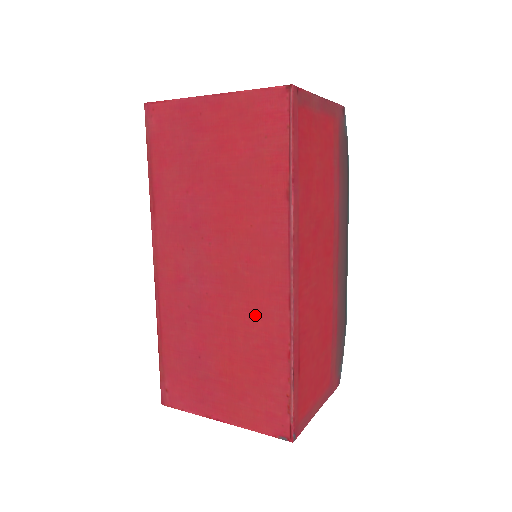
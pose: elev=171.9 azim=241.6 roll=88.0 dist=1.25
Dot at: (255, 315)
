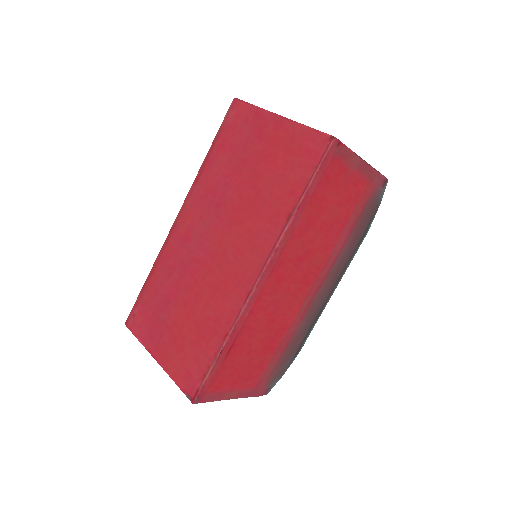
Dot at: (220, 293)
